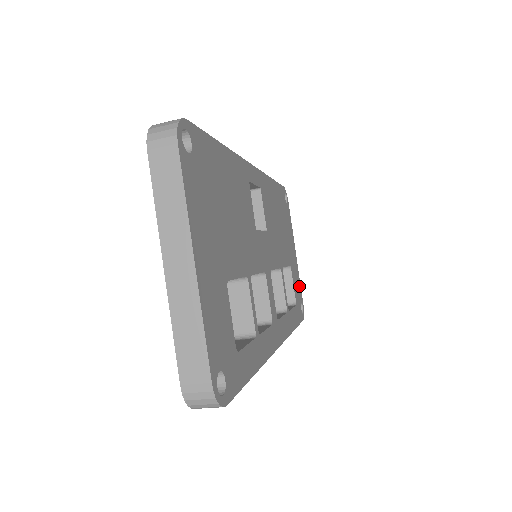
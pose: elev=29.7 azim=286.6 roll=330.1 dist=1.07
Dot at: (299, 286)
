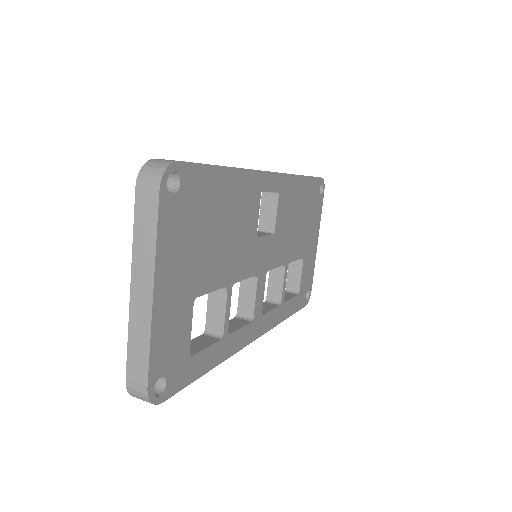
Dot at: (311, 274)
